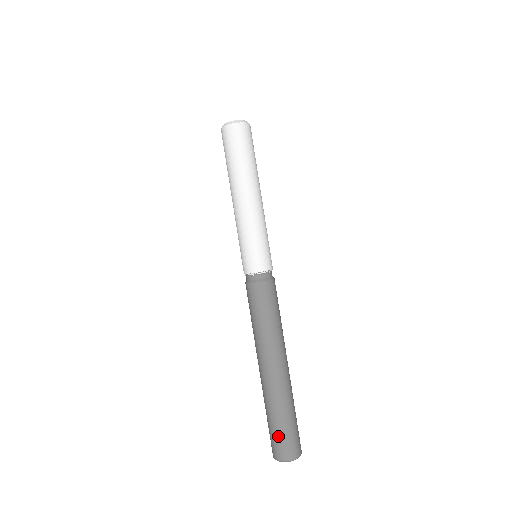
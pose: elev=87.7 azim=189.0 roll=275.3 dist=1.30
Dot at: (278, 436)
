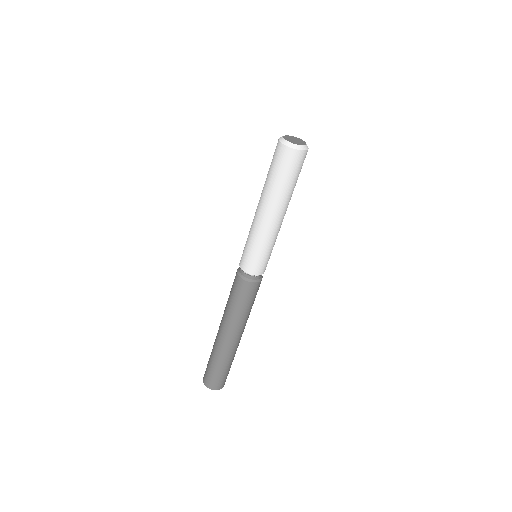
Dot at: (212, 374)
